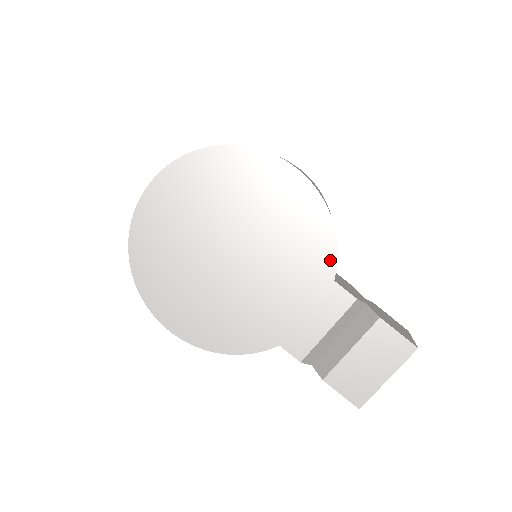
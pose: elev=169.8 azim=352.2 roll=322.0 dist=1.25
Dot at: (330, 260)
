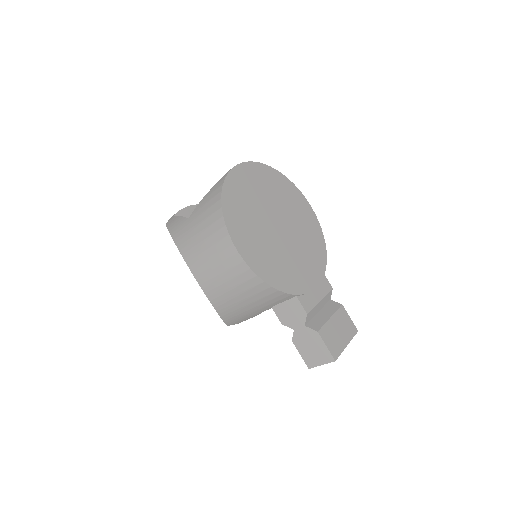
Dot at: (324, 259)
